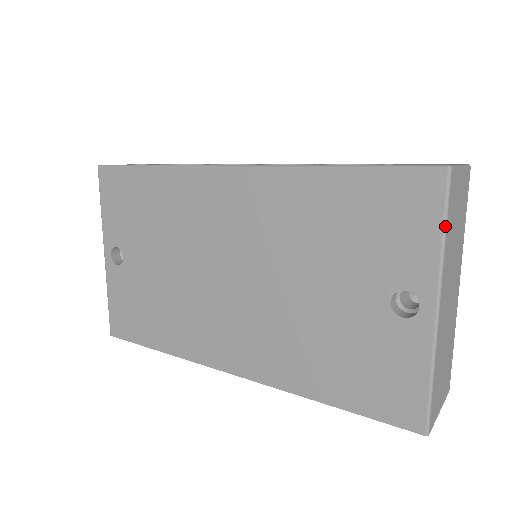
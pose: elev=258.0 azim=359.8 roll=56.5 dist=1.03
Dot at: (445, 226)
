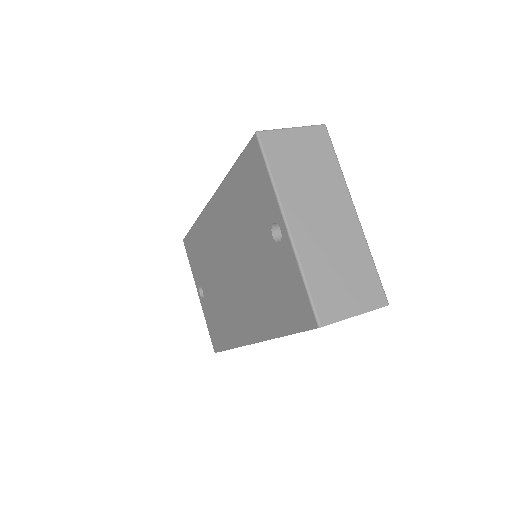
Dot at: (268, 168)
